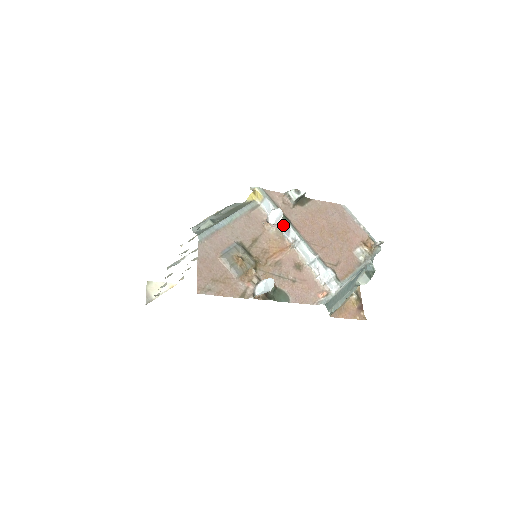
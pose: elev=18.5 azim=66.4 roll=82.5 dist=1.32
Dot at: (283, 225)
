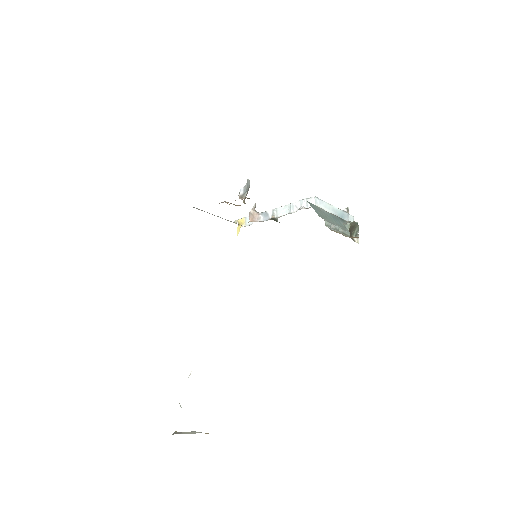
Dot at: (263, 216)
